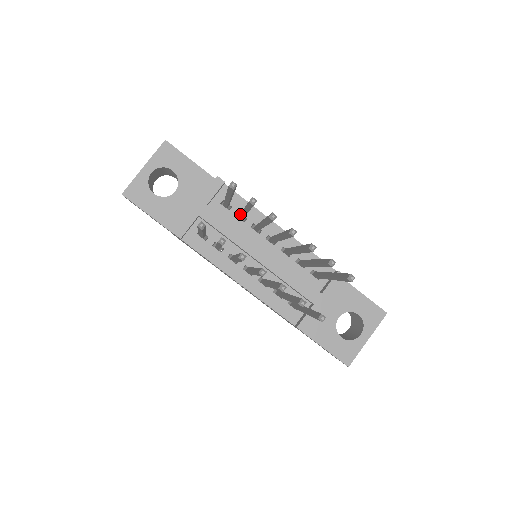
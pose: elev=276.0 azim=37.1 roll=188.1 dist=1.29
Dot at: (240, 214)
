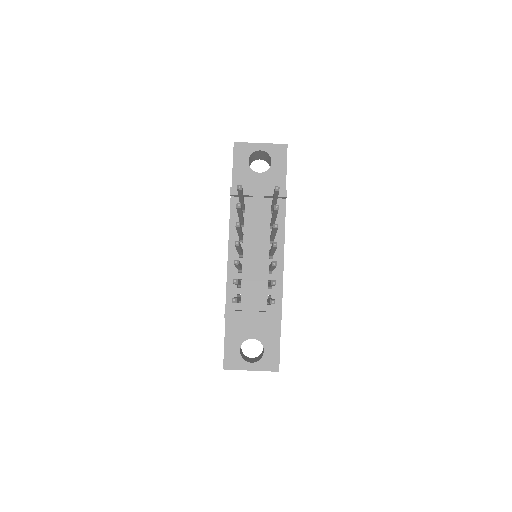
Dot at: occluded
